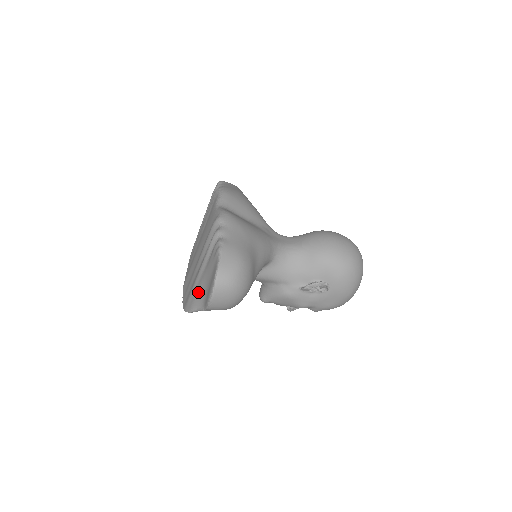
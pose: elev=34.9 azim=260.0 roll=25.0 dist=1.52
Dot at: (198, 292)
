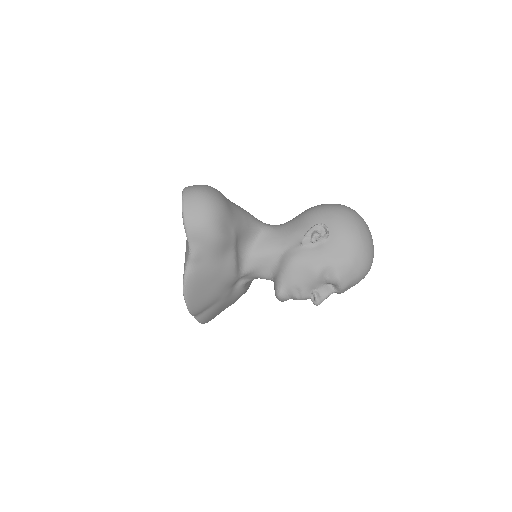
Dot at: occluded
